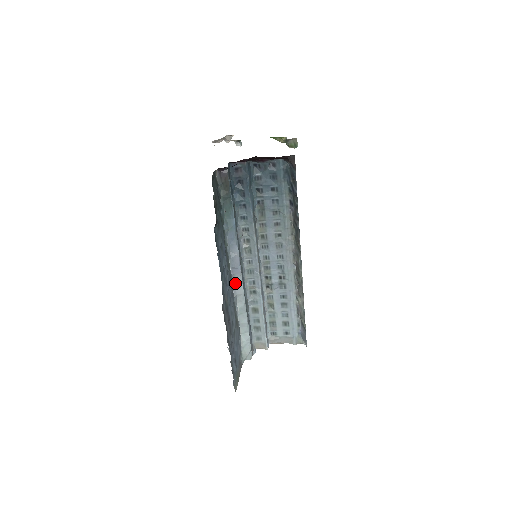
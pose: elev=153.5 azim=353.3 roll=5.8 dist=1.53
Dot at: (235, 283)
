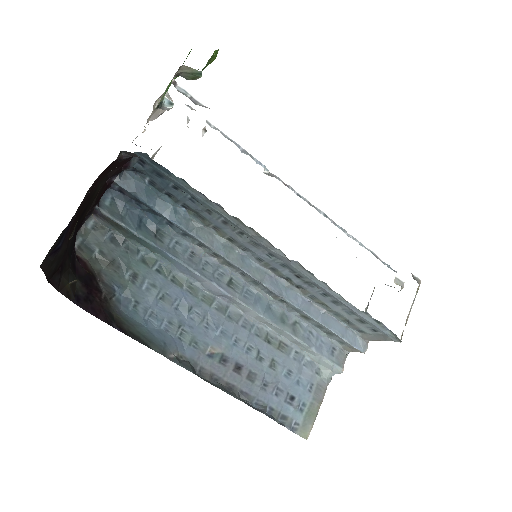
Dot at: (240, 308)
